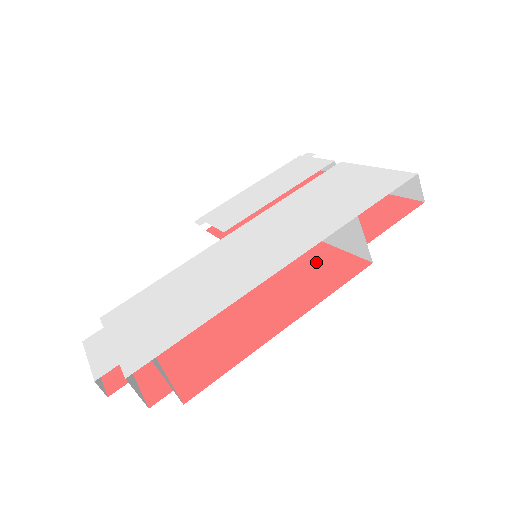
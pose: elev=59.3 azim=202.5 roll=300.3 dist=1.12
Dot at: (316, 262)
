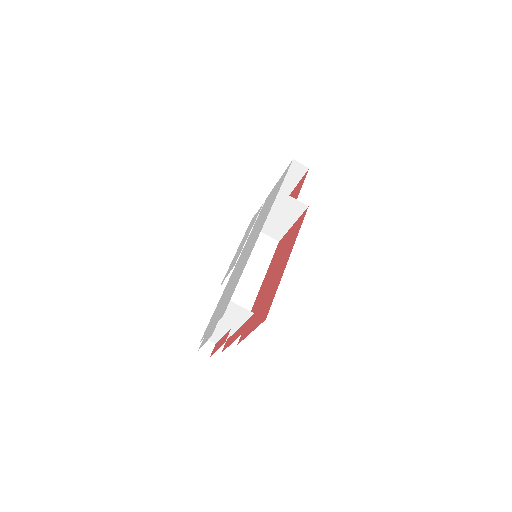
Dot at: (288, 237)
